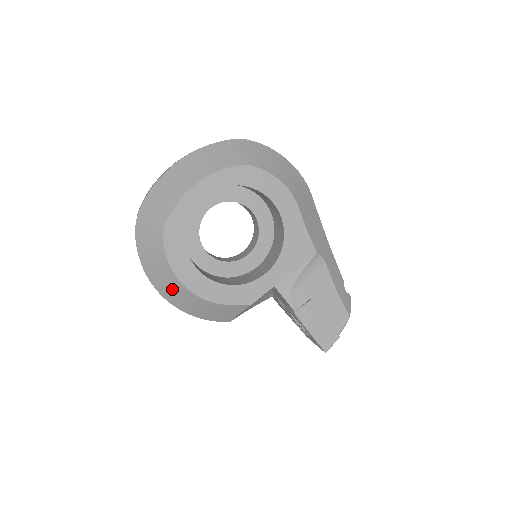
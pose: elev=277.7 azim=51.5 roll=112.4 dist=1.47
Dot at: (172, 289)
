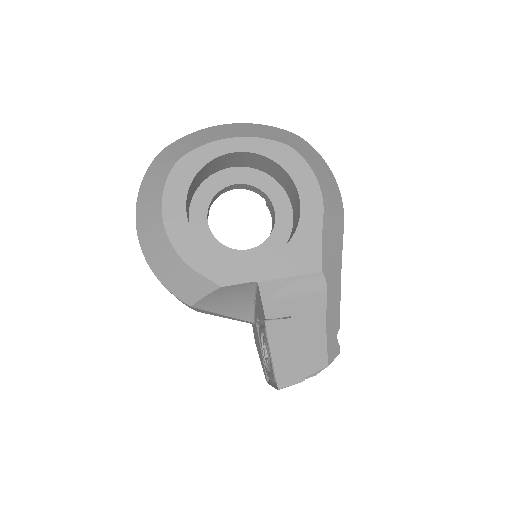
Dot at: (151, 228)
